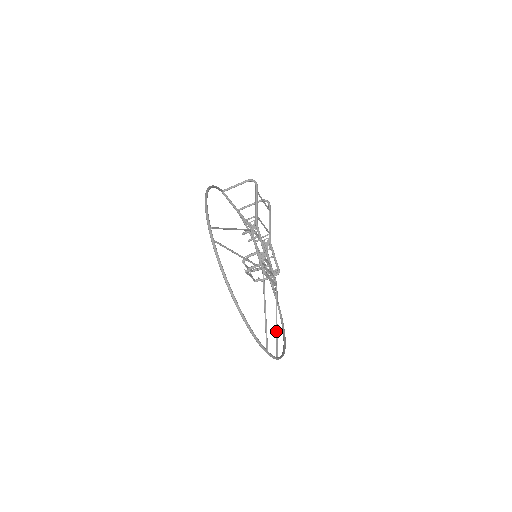
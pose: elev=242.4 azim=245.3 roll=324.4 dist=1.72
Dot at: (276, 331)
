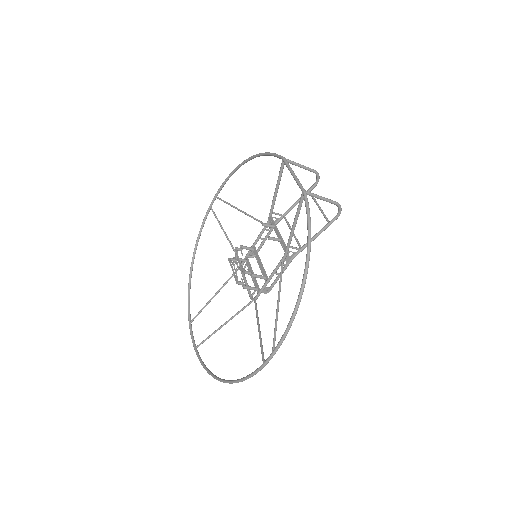
Dot at: occluded
